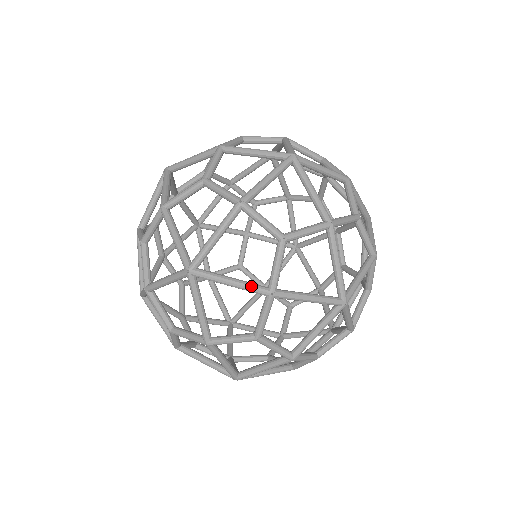
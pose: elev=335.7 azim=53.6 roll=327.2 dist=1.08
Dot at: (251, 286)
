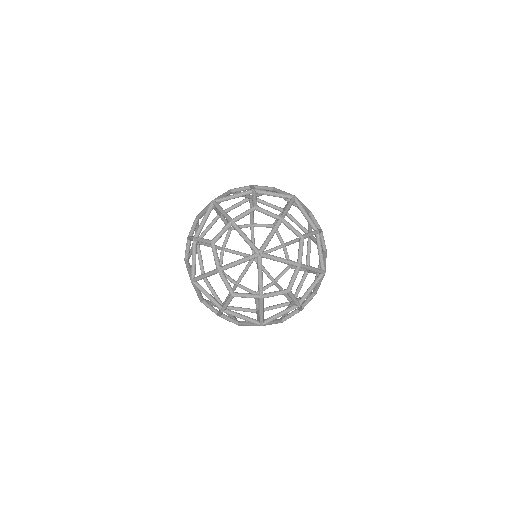
Dot at: occluded
